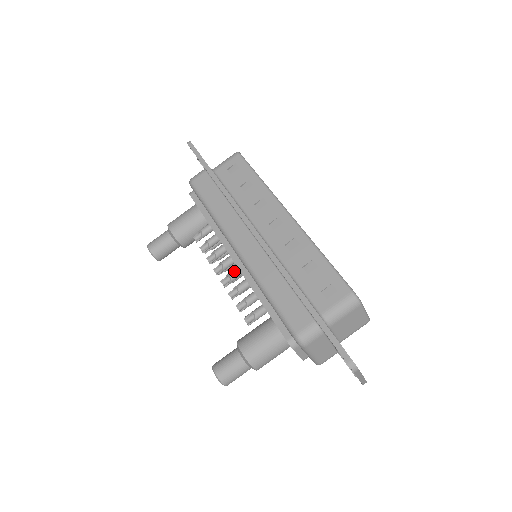
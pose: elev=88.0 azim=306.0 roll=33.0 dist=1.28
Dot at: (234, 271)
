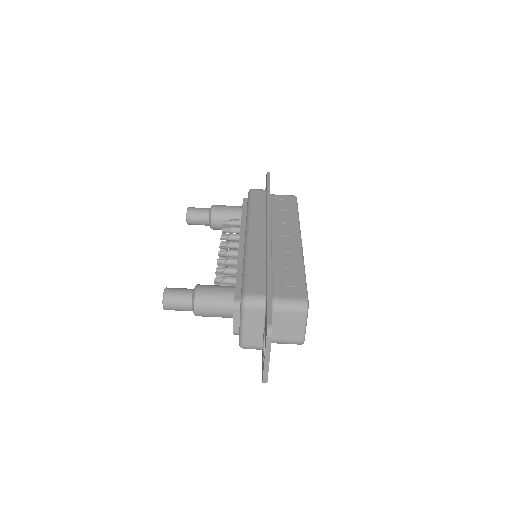
Dot at: (234, 249)
